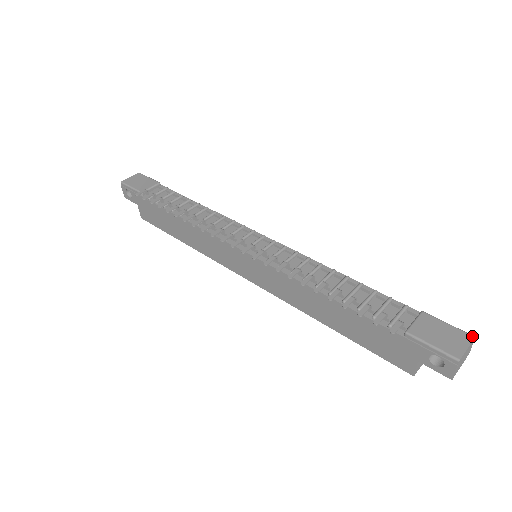
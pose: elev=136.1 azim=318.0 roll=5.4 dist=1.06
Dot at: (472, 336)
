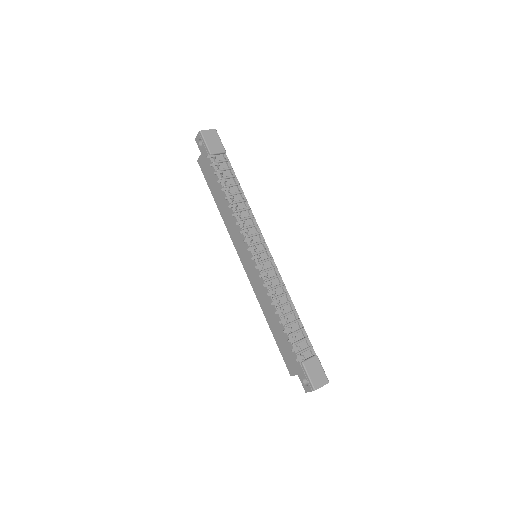
Dot at: (328, 381)
